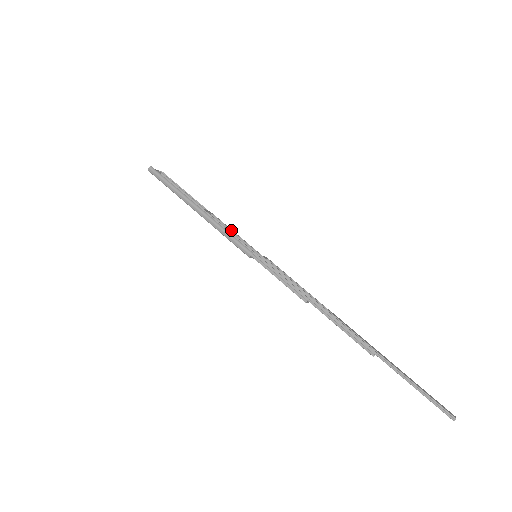
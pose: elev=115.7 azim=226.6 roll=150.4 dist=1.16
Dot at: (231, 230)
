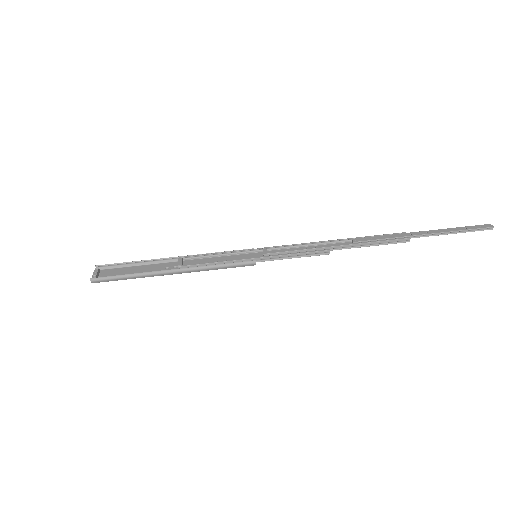
Dot at: (213, 255)
